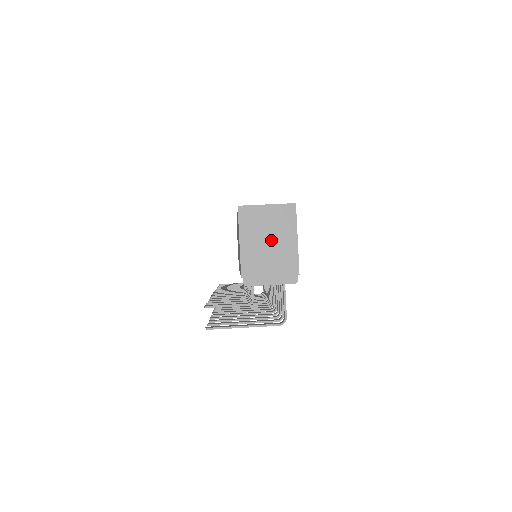
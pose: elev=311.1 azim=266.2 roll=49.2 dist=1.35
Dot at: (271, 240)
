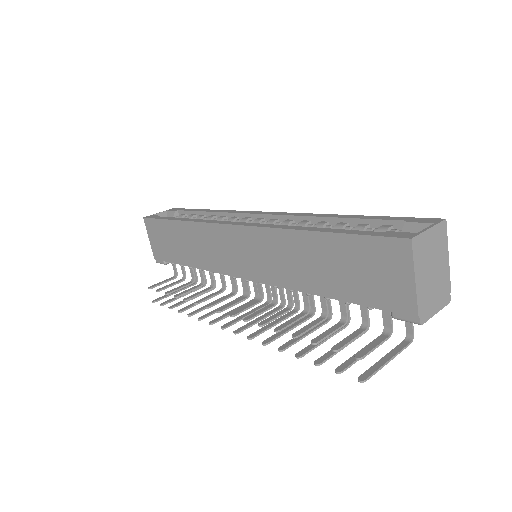
Dot at: (434, 266)
